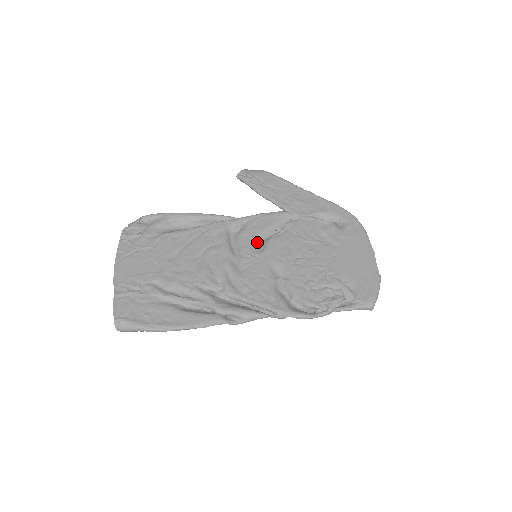
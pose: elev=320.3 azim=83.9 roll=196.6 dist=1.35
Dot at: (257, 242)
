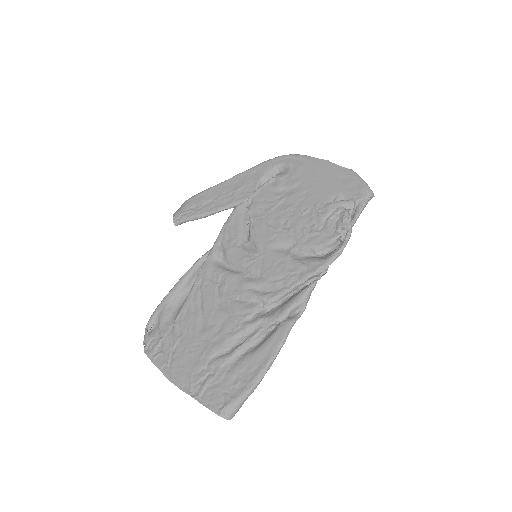
Dot at: (244, 247)
